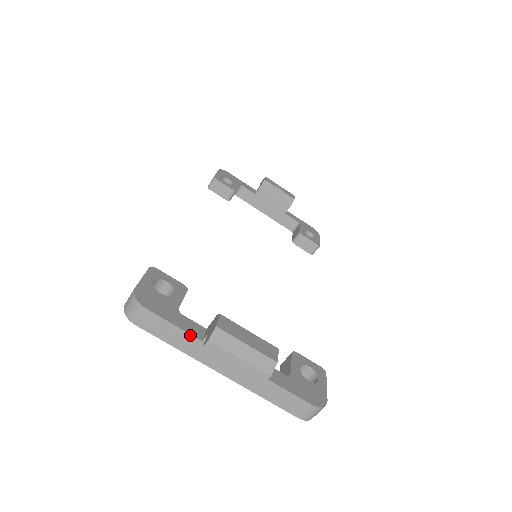
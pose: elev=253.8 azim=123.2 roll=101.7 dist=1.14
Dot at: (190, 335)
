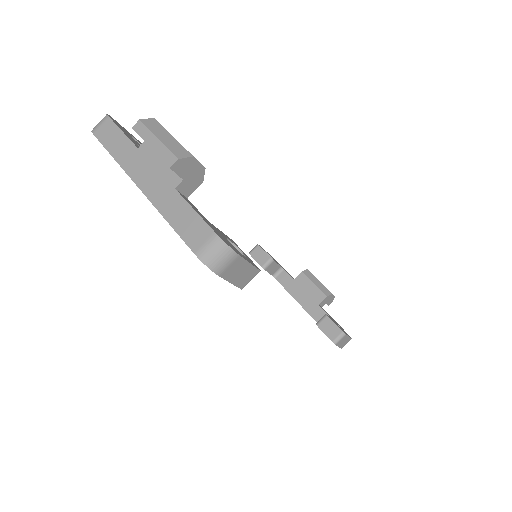
Dot at: (131, 142)
